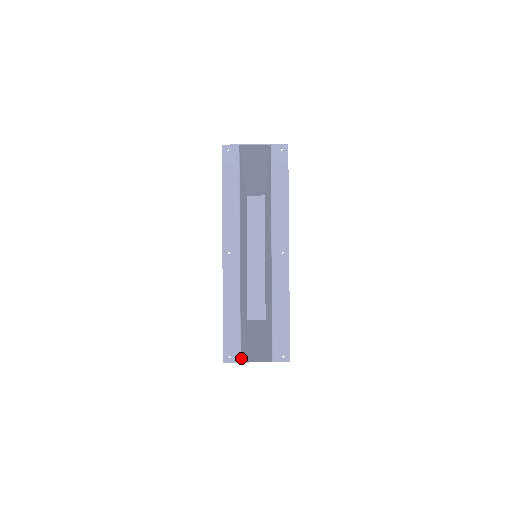
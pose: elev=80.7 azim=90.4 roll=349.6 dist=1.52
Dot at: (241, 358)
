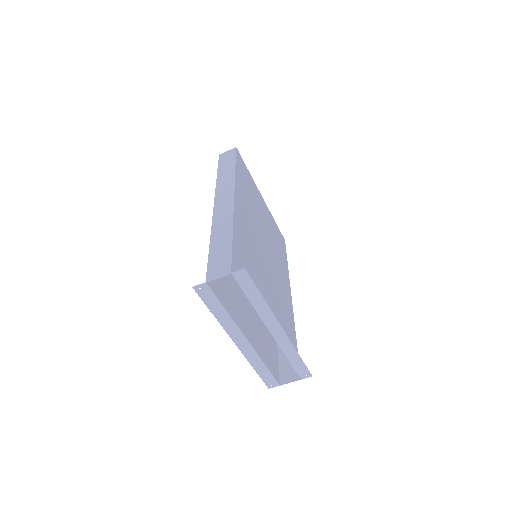
Dot at: (279, 376)
